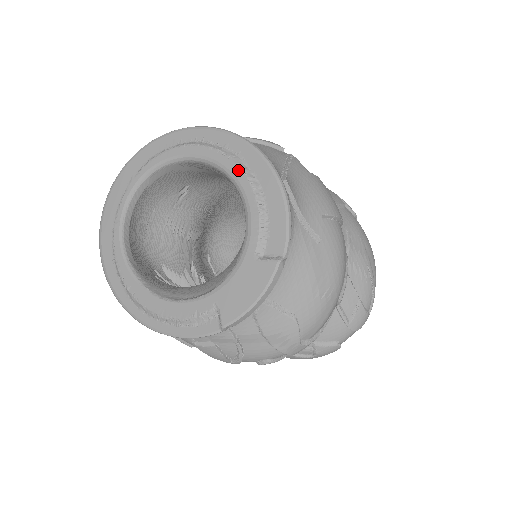
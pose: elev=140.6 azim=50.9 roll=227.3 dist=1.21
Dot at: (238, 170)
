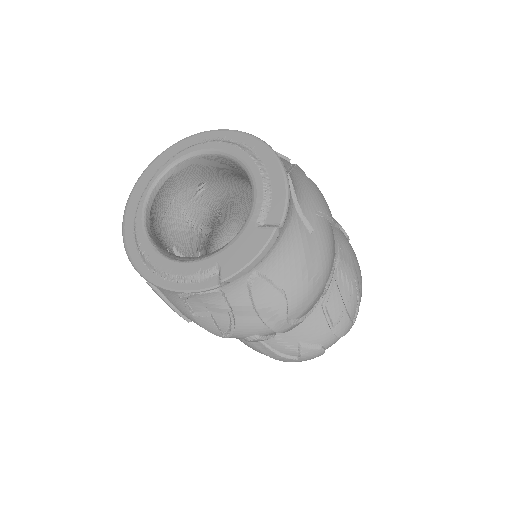
Dot at: (250, 160)
